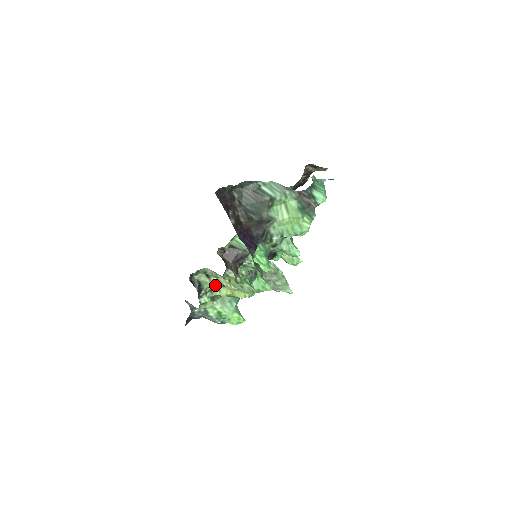
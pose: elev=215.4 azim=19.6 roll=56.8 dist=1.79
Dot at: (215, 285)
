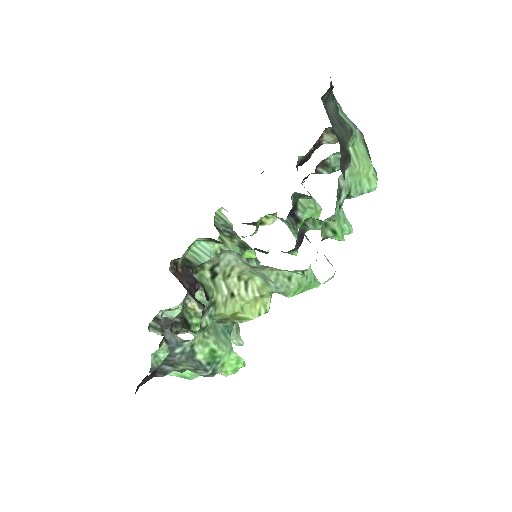
Dot at: (221, 293)
